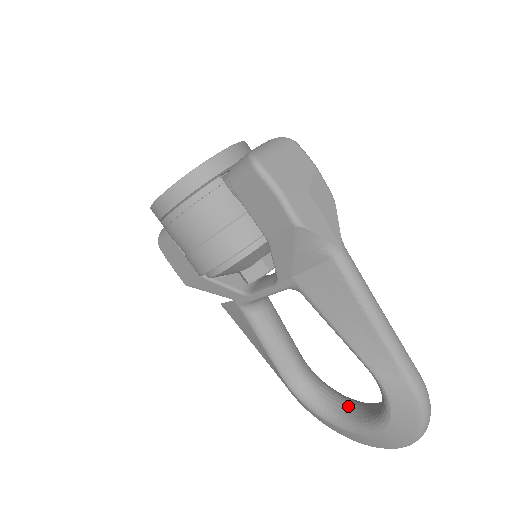
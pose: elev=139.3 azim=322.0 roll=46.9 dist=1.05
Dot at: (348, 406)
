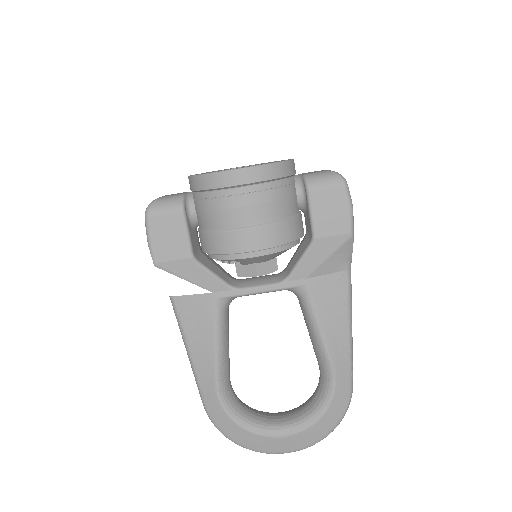
Dot at: (264, 414)
